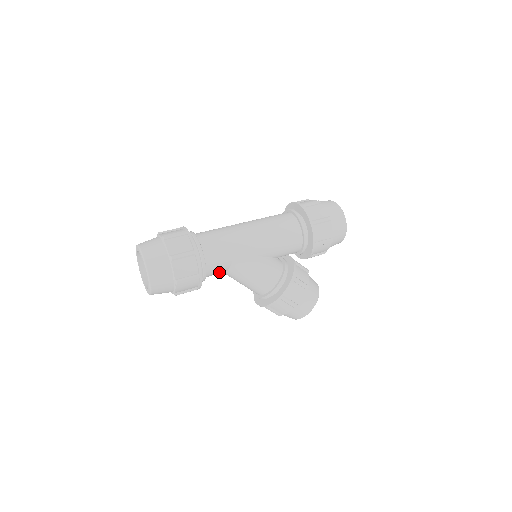
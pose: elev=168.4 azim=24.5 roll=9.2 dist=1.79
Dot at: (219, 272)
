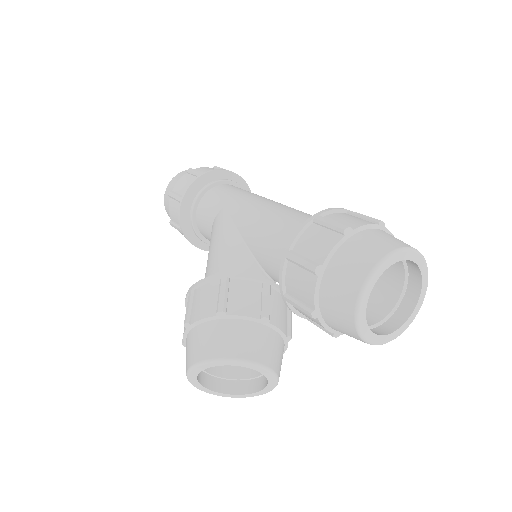
Dot at: (207, 228)
